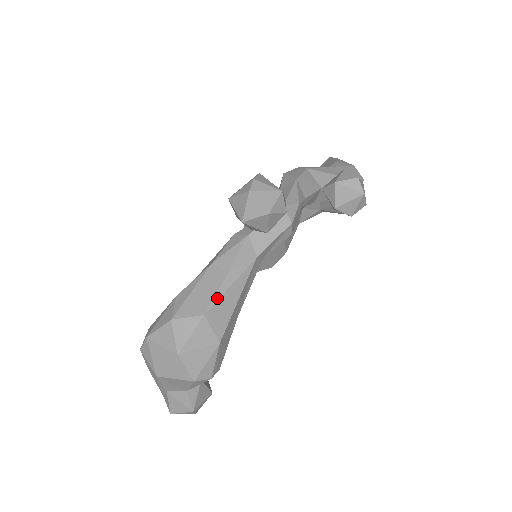
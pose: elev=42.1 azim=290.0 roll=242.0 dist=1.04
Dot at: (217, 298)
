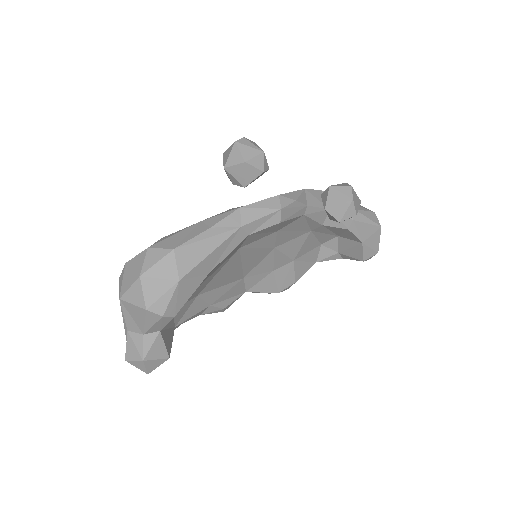
Dot at: (191, 242)
